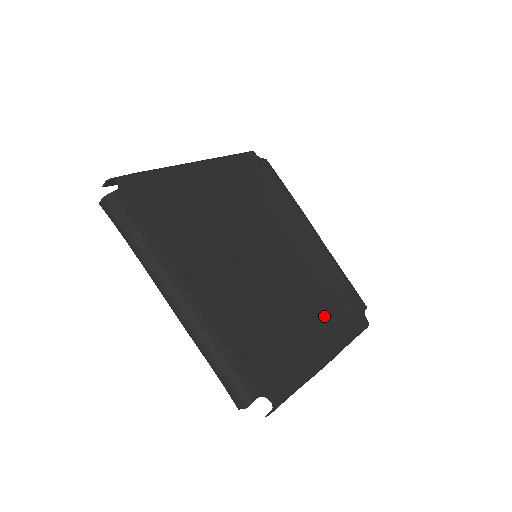
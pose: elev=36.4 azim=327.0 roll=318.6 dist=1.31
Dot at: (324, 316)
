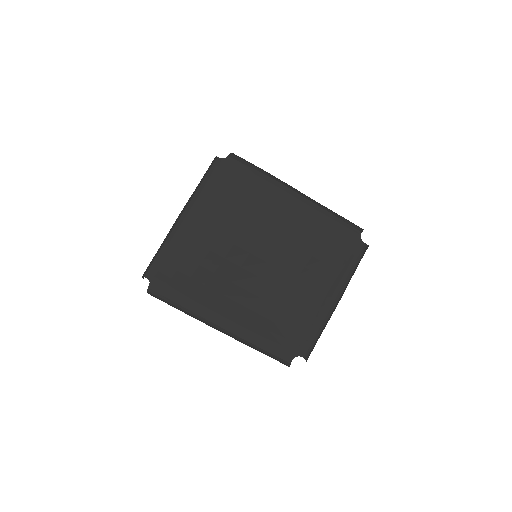
Dot at: (325, 267)
